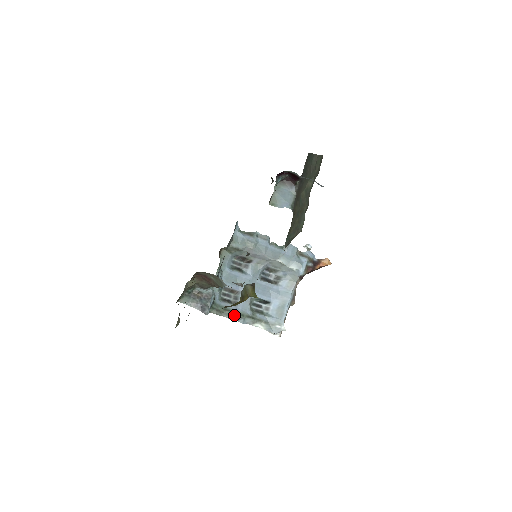
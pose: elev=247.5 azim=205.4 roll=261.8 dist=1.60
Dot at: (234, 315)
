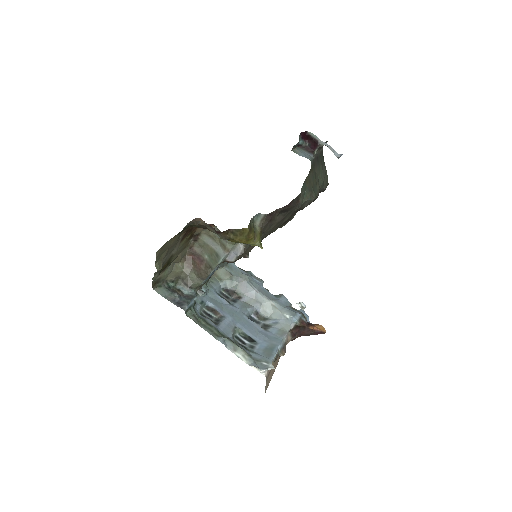
Dot at: (213, 331)
